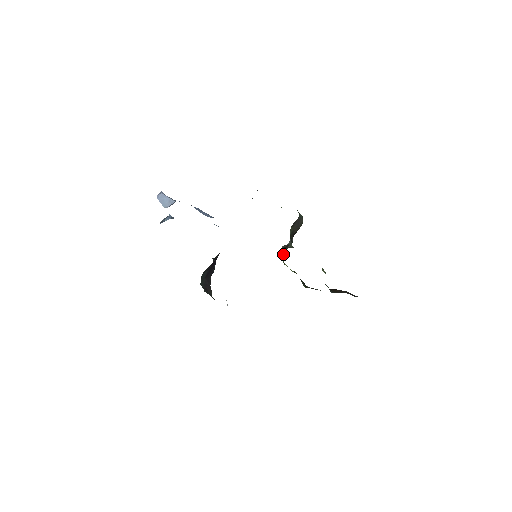
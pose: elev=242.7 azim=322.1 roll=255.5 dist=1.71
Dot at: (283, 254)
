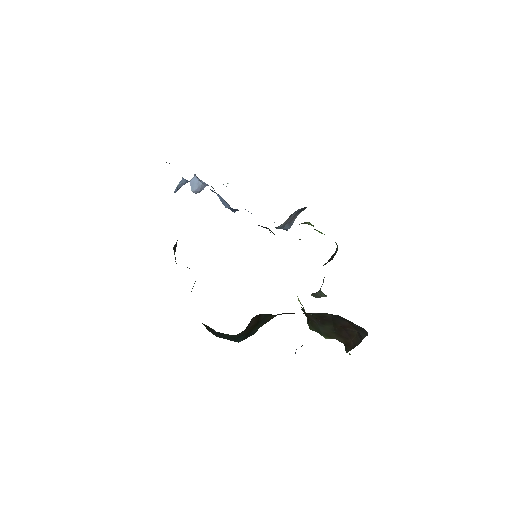
Dot at: occluded
